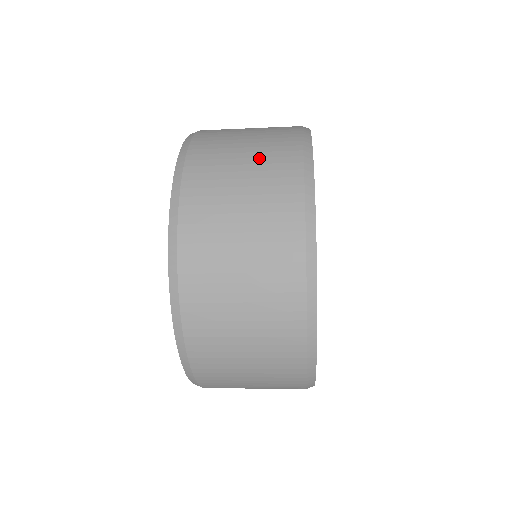
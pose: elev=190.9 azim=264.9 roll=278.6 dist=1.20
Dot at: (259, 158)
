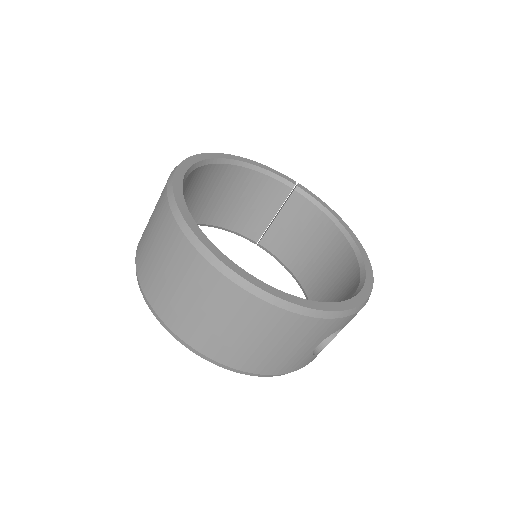
Dot at: occluded
